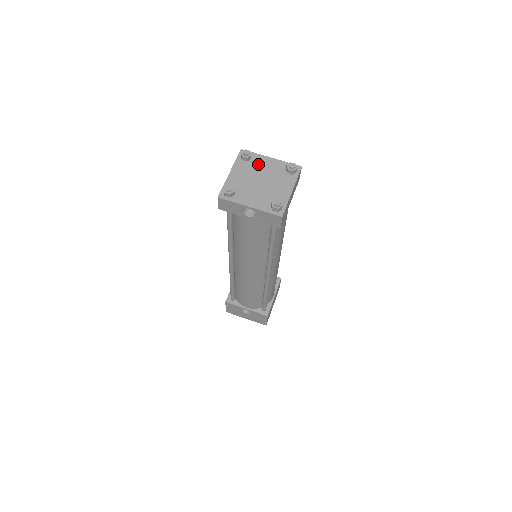
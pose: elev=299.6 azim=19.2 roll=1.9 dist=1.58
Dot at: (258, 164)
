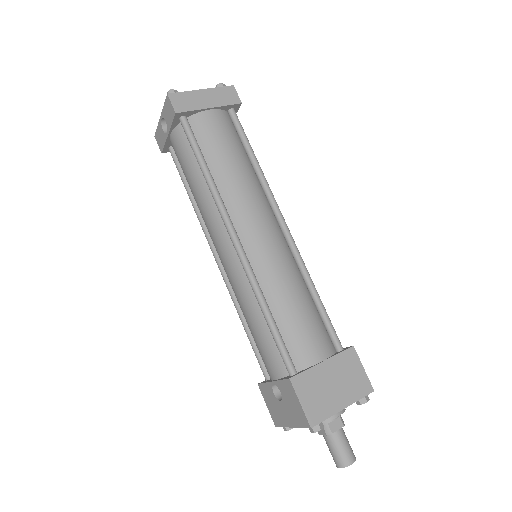
Dot at: occluded
